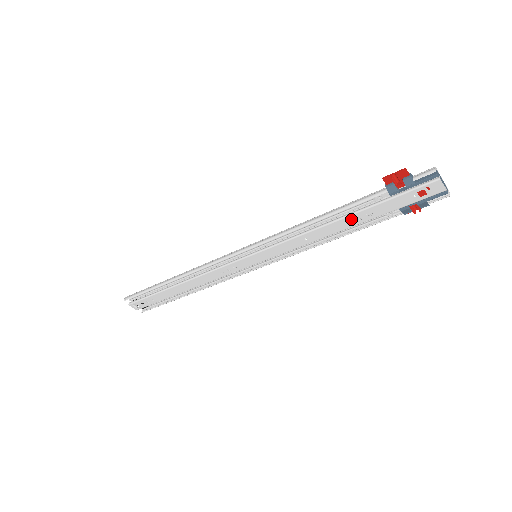
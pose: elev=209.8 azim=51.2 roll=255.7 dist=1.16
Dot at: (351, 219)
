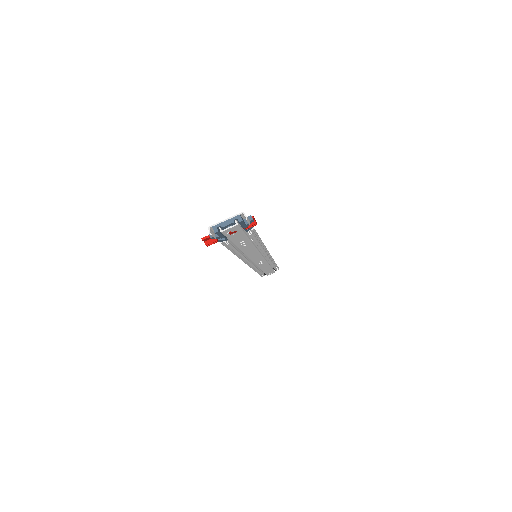
Dot at: (242, 246)
